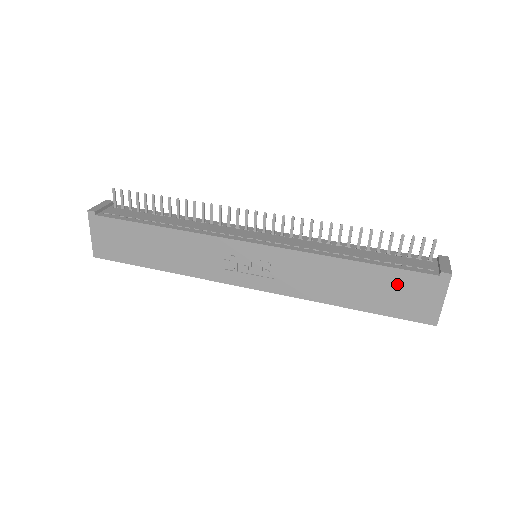
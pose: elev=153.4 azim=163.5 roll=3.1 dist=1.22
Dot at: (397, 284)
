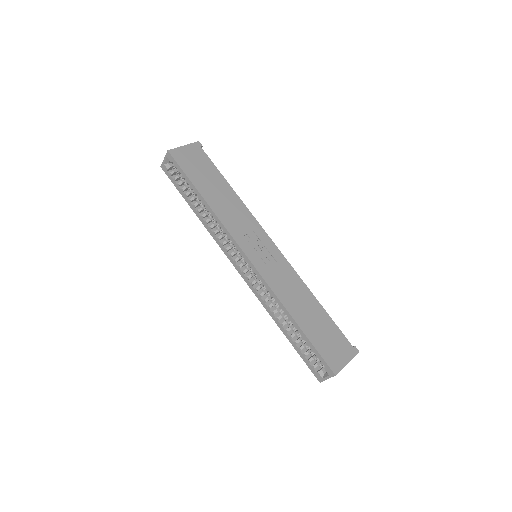
Dot at: (331, 332)
